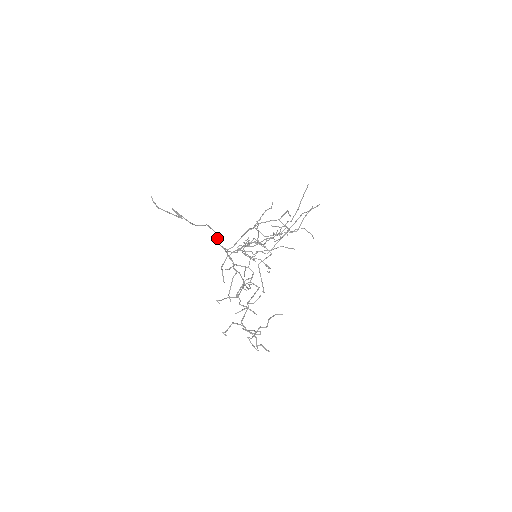
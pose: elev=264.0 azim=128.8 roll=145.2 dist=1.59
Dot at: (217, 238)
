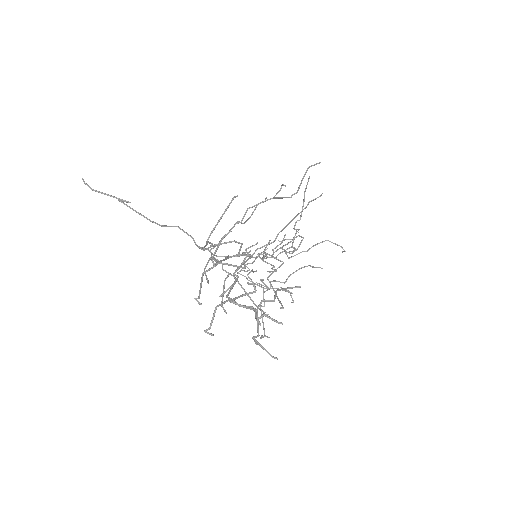
Dot at: (196, 244)
